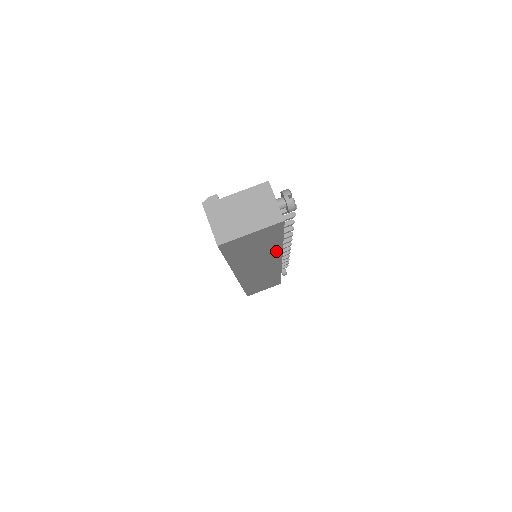
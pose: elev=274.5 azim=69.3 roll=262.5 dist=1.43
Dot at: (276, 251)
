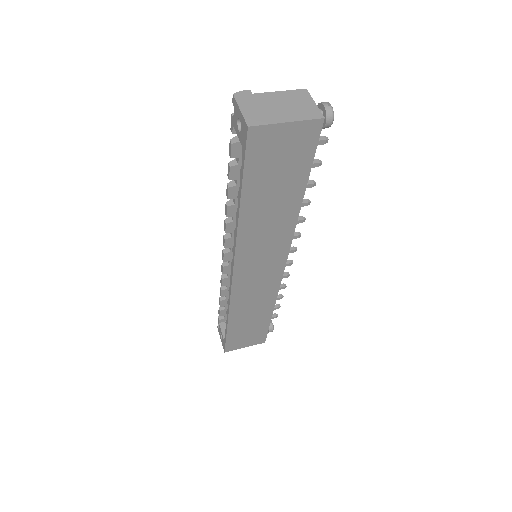
Dot at: (291, 217)
